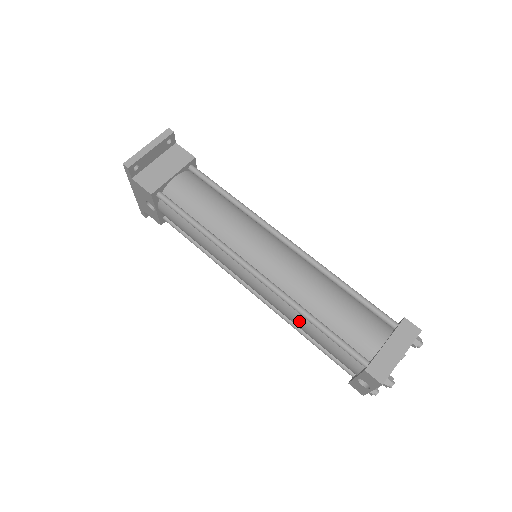
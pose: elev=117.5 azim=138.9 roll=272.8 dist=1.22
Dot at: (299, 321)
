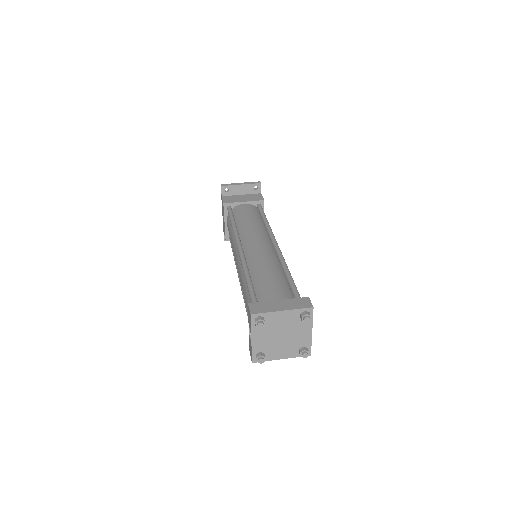
Dot at: (243, 284)
